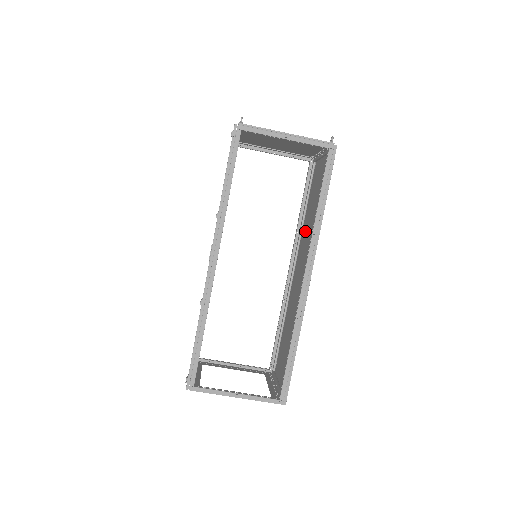
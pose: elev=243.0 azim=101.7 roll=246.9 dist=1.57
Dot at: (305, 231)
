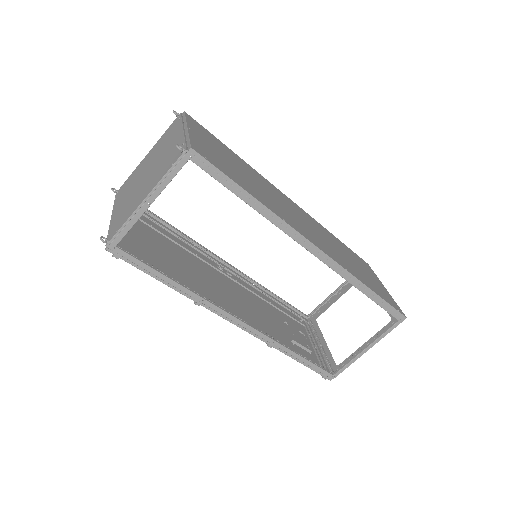
Dot at: occluded
